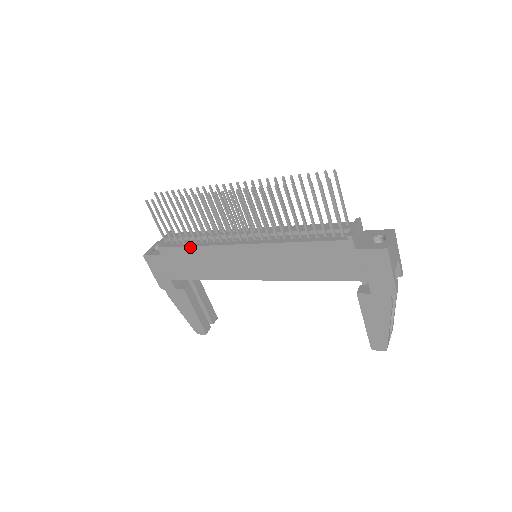
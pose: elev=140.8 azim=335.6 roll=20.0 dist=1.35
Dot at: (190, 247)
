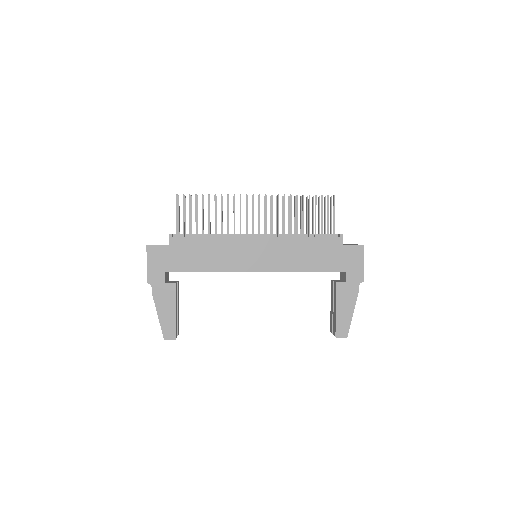
Dot at: (205, 238)
